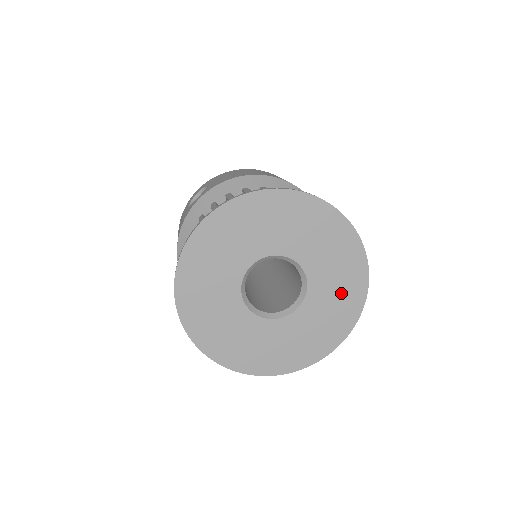
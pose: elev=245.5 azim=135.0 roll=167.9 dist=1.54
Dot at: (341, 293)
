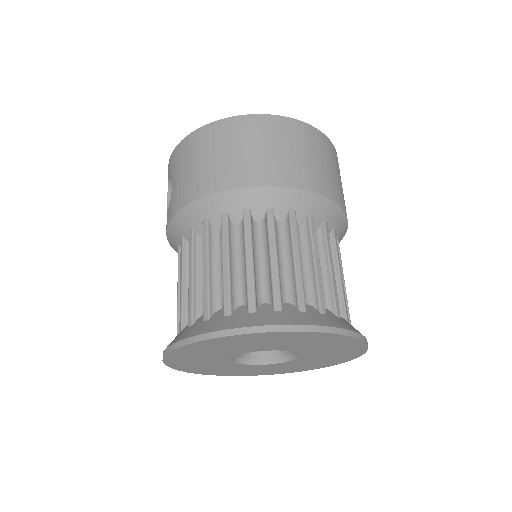
Dot at: (337, 349)
